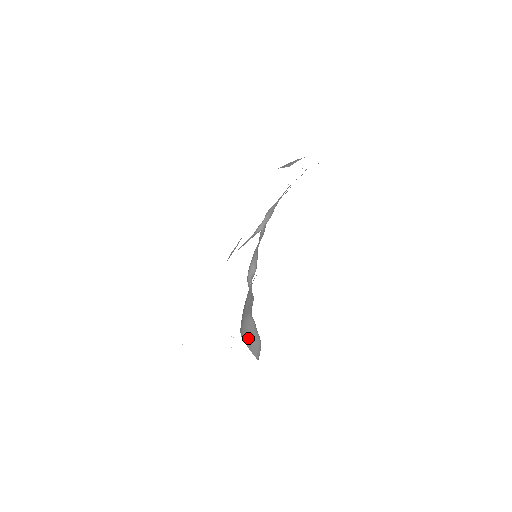
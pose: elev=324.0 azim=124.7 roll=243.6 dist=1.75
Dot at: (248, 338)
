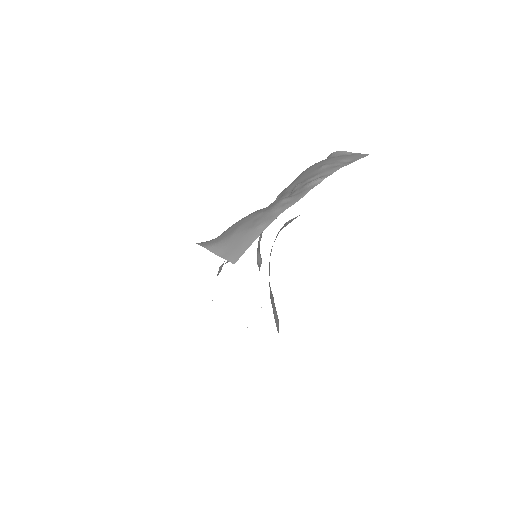
Dot at: occluded
